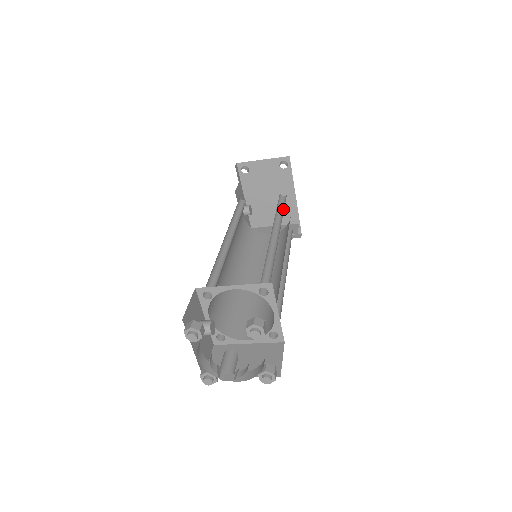
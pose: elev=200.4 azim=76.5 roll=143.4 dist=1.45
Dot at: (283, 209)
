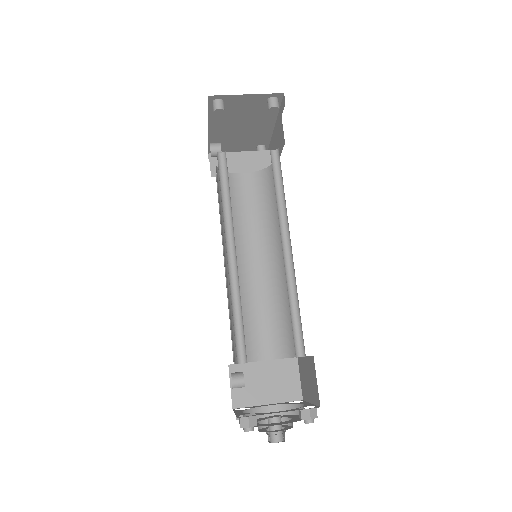
Dot at: (281, 186)
